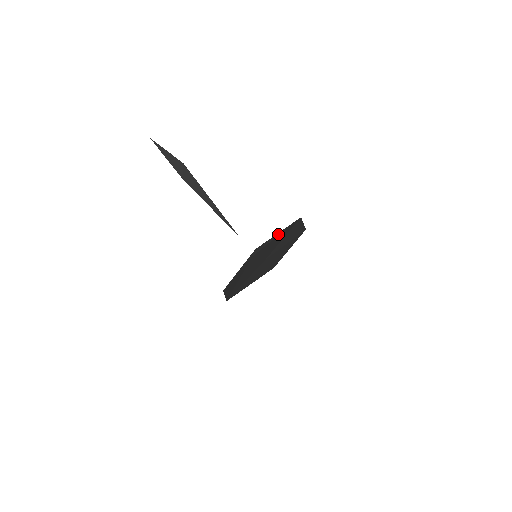
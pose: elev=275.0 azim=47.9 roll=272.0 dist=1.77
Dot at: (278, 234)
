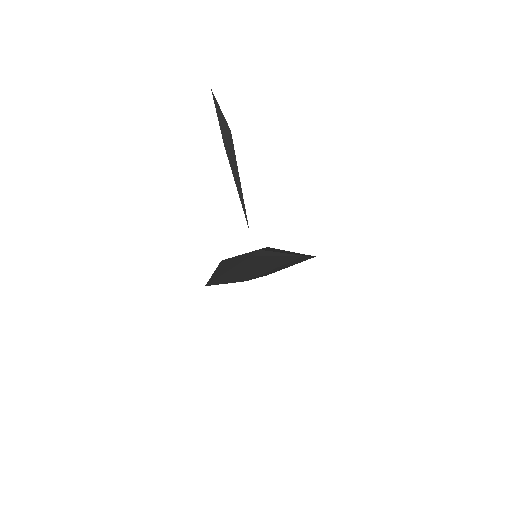
Dot at: (280, 254)
